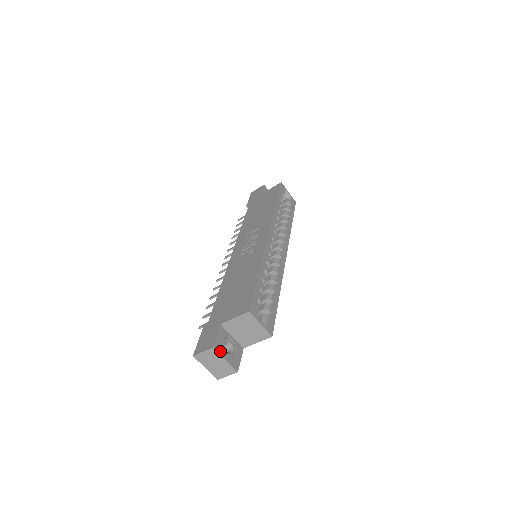
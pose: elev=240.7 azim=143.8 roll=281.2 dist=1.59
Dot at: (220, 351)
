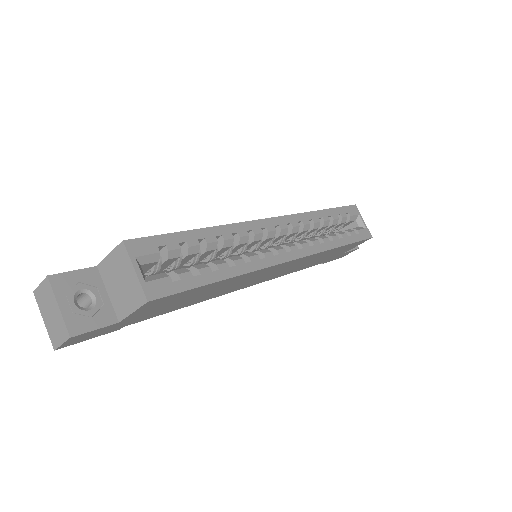
Dot at: (59, 289)
